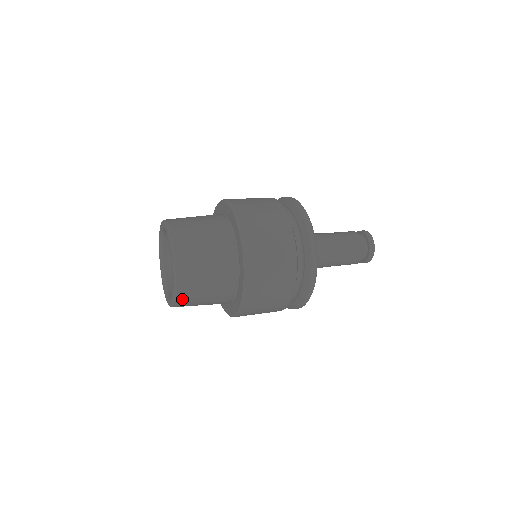
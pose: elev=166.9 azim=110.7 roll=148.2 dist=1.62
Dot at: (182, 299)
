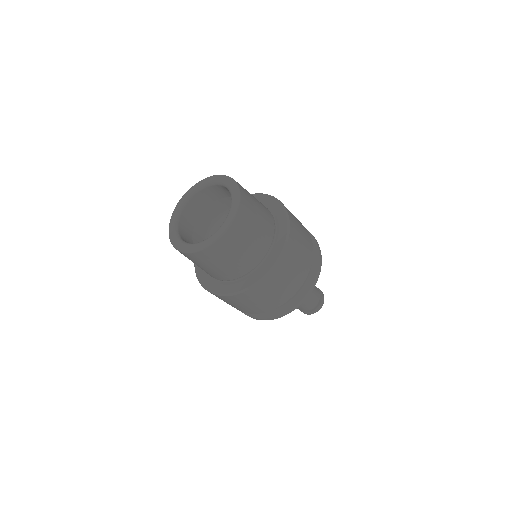
Dot at: (201, 255)
